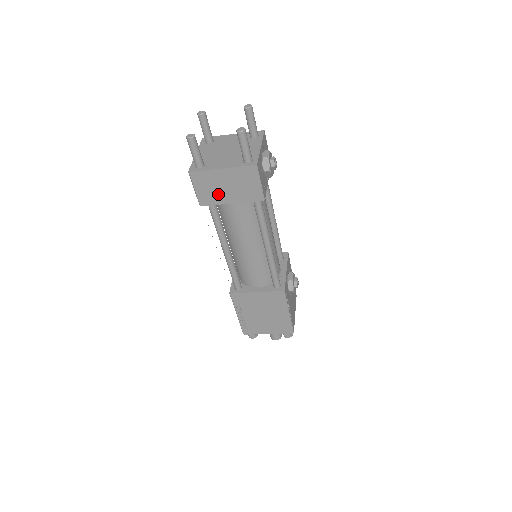
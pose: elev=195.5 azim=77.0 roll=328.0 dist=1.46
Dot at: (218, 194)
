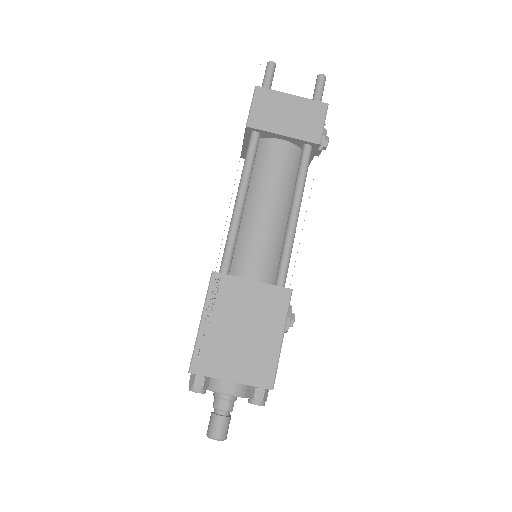
Dot at: (274, 120)
